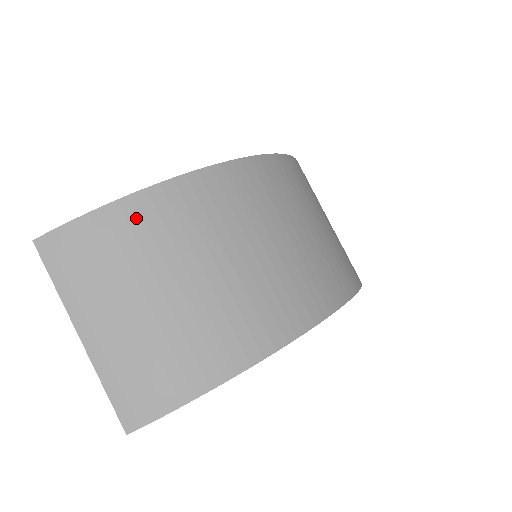
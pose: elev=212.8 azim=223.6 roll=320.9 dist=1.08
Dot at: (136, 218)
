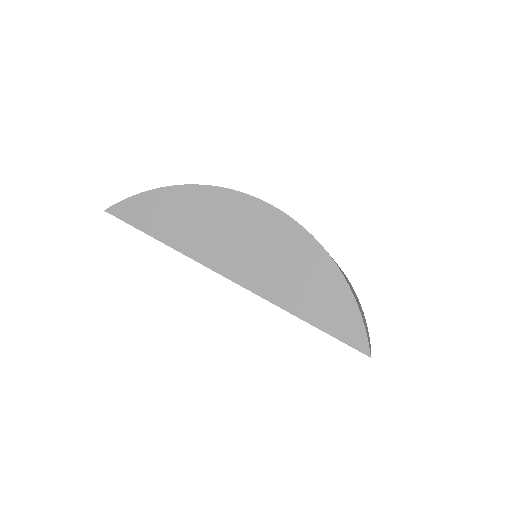
Dot at: occluded
